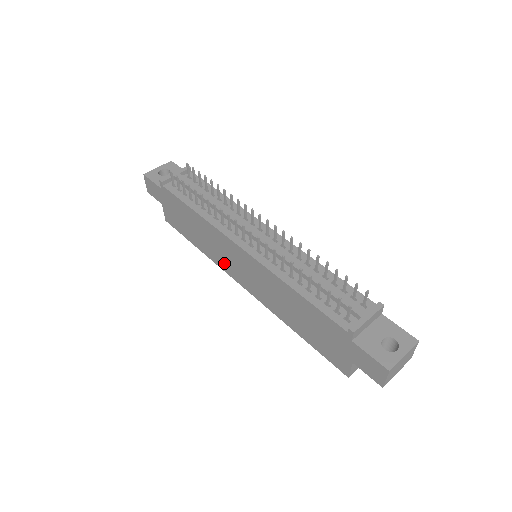
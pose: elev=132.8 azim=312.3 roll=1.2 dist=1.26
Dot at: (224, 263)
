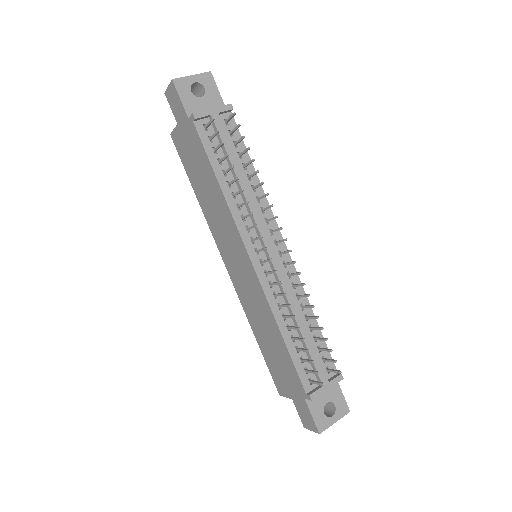
Dot at: (220, 238)
